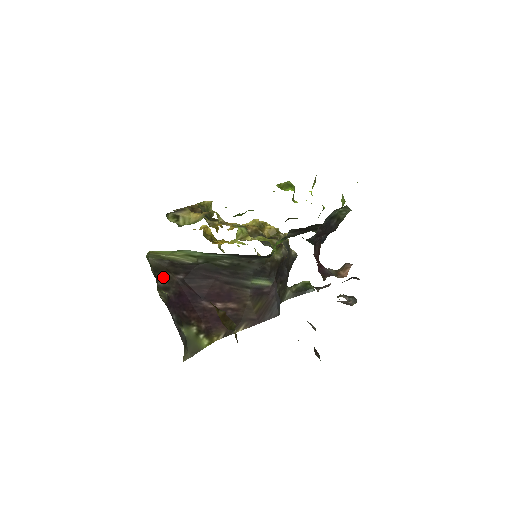
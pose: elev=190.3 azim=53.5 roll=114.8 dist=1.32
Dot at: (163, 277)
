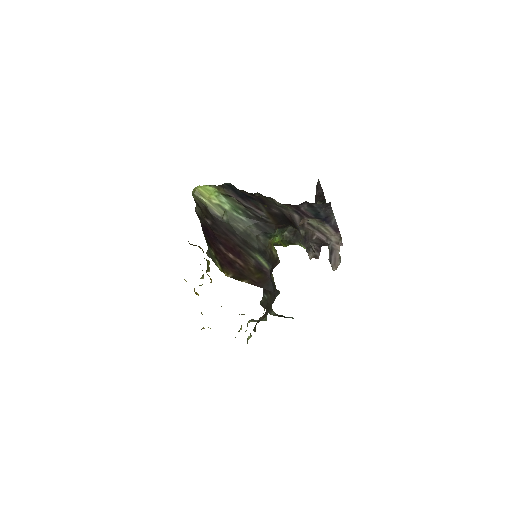
Dot at: (199, 210)
